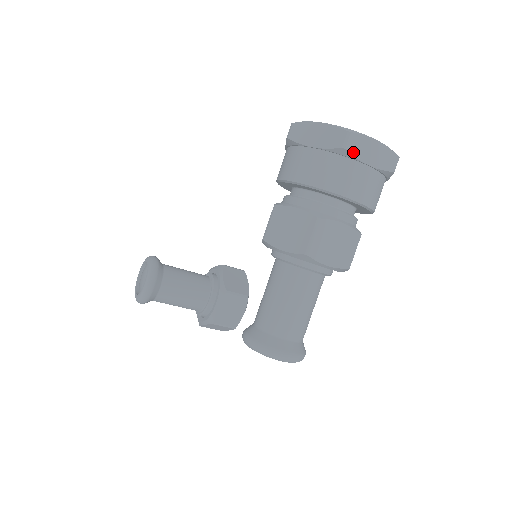
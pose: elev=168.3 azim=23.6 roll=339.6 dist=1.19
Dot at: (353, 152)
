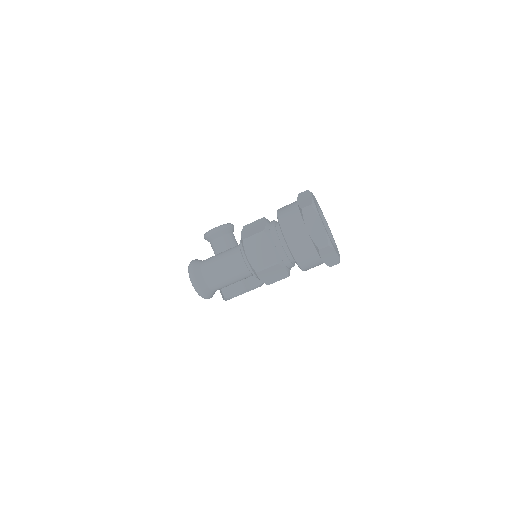
Dot at: (305, 216)
